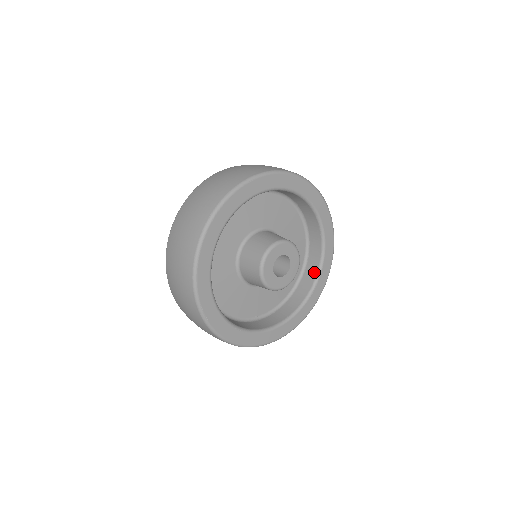
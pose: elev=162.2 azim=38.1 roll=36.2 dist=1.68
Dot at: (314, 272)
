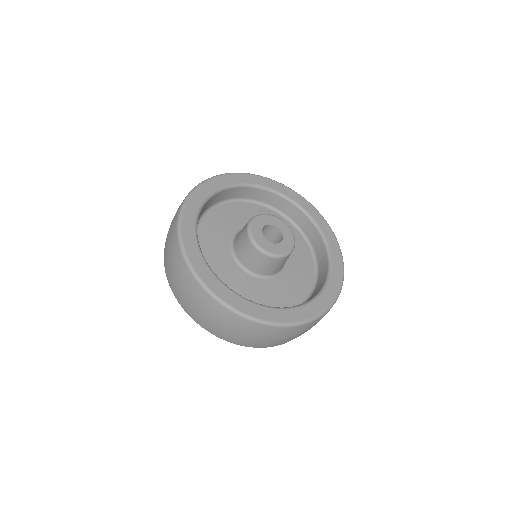
Dot at: (325, 264)
